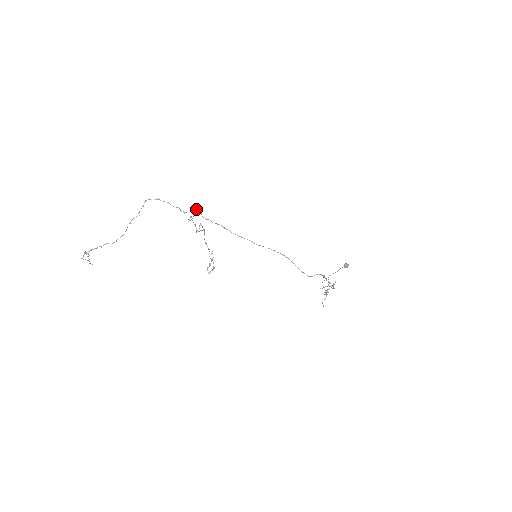
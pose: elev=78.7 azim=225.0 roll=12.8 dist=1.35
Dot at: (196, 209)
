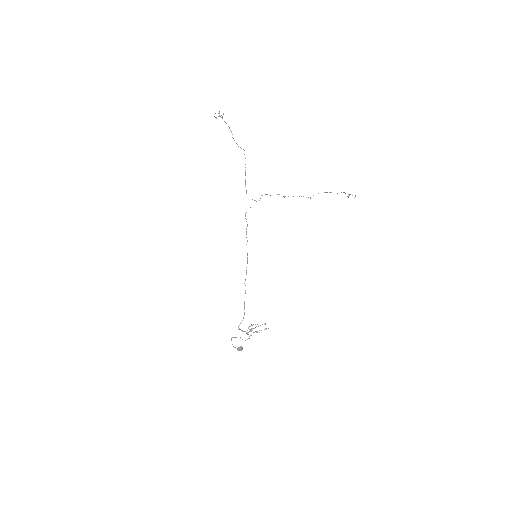
Dot at: occluded
